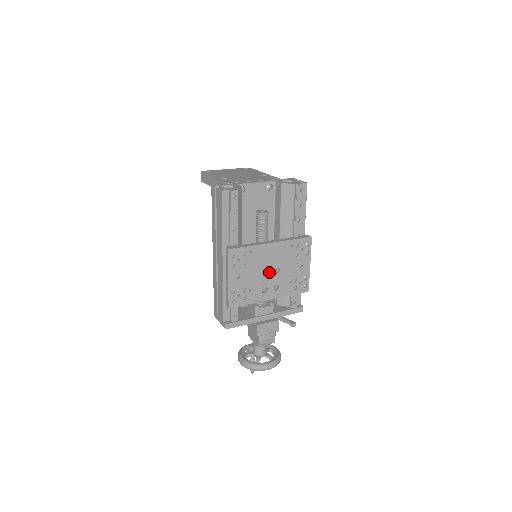
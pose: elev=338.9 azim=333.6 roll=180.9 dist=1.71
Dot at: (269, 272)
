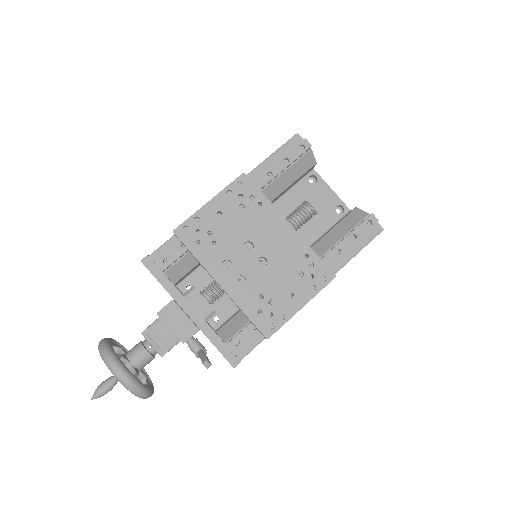
Dot at: (253, 252)
